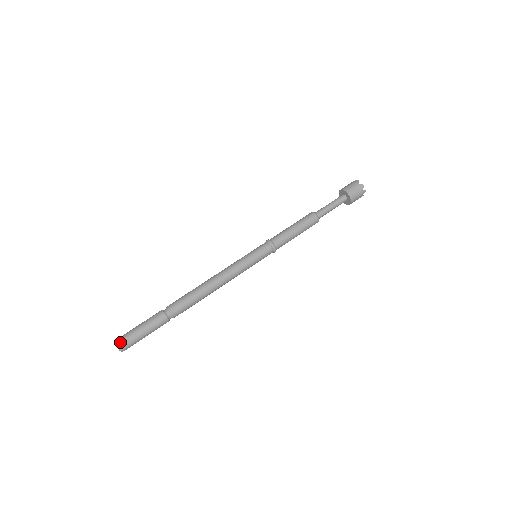
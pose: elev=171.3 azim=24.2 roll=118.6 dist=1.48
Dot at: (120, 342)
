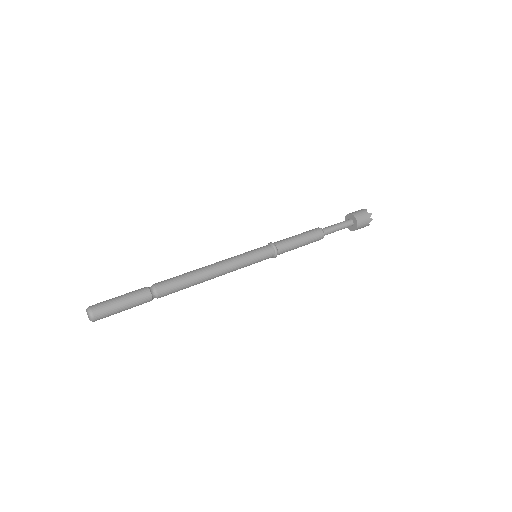
Dot at: (93, 309)
